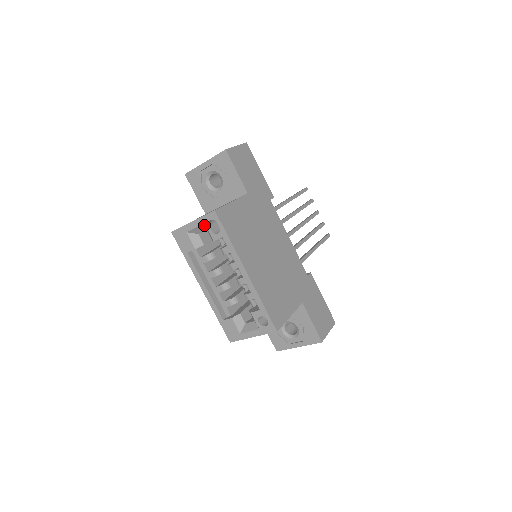
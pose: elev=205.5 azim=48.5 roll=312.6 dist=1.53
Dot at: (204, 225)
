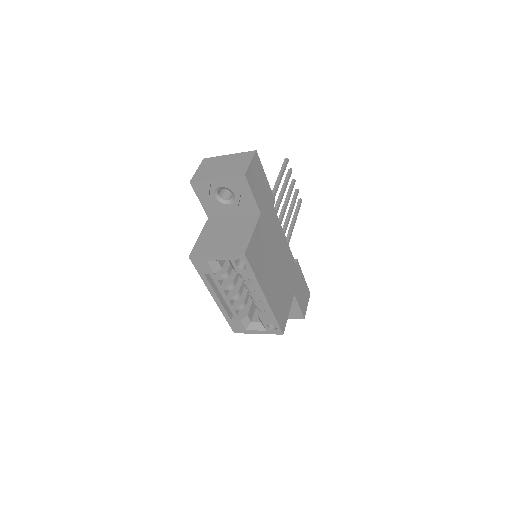
Dot at: occluded
